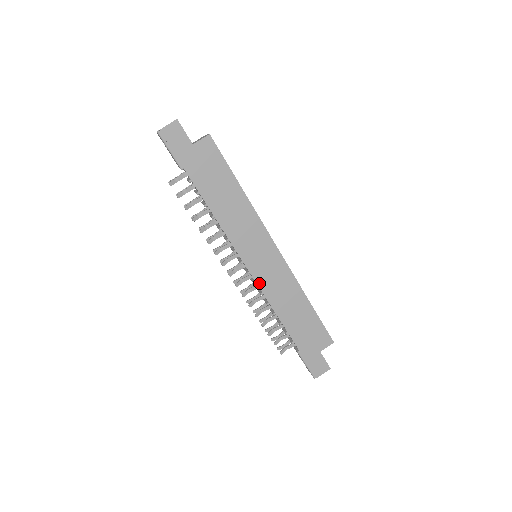
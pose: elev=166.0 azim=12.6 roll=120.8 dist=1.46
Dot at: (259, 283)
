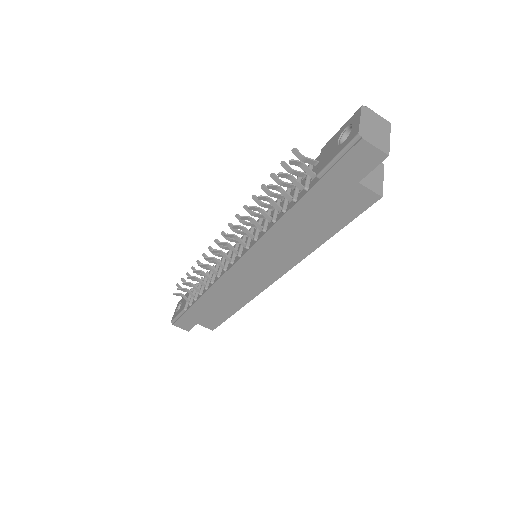
Dot at: (227, 274)
